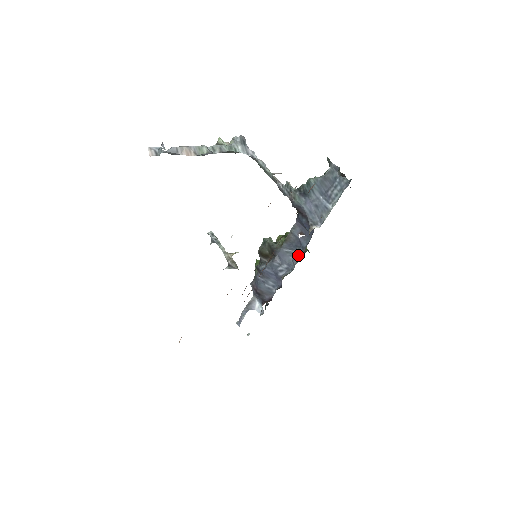
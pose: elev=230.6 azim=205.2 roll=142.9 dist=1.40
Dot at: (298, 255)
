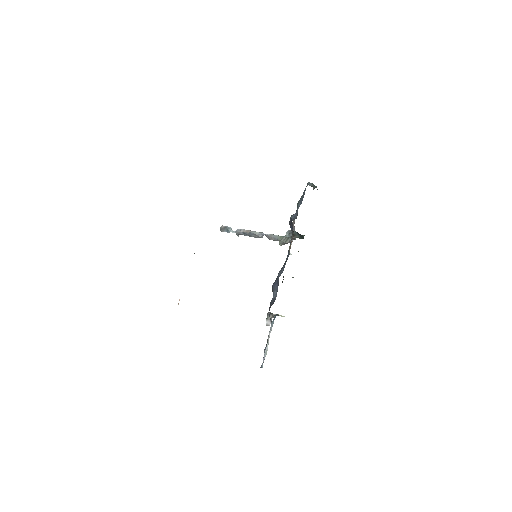
Dot at: occluded
